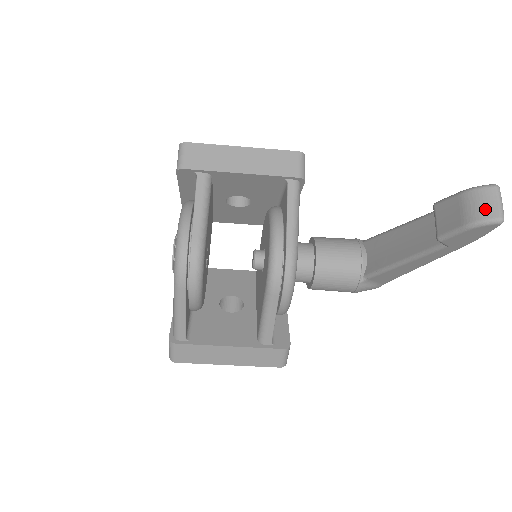
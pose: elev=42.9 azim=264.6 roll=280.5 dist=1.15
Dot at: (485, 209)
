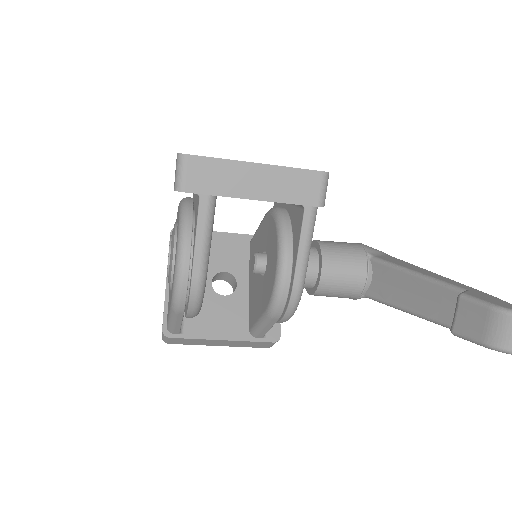
Dot at: (510, 339)
